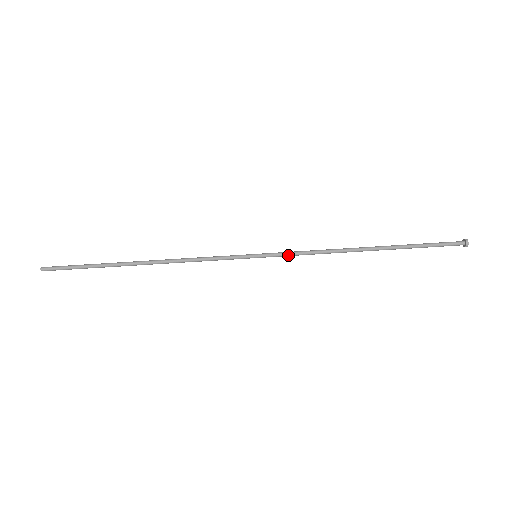
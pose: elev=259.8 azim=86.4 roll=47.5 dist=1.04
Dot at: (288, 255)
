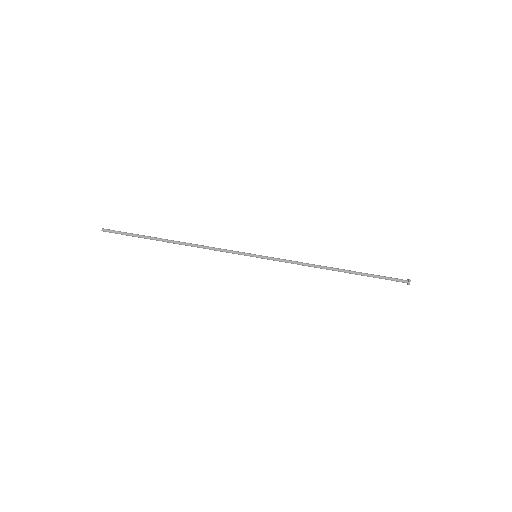
Dot at: (279, 261)
